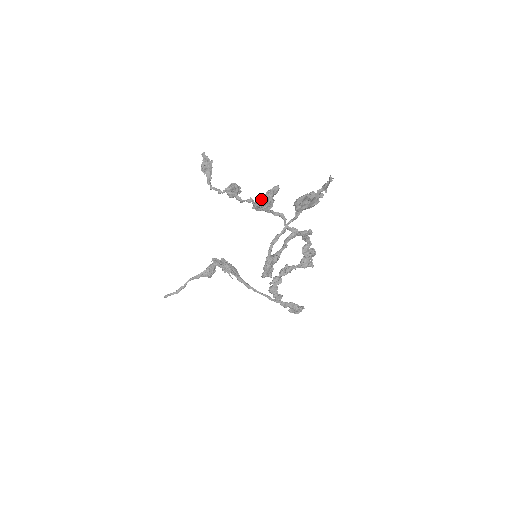
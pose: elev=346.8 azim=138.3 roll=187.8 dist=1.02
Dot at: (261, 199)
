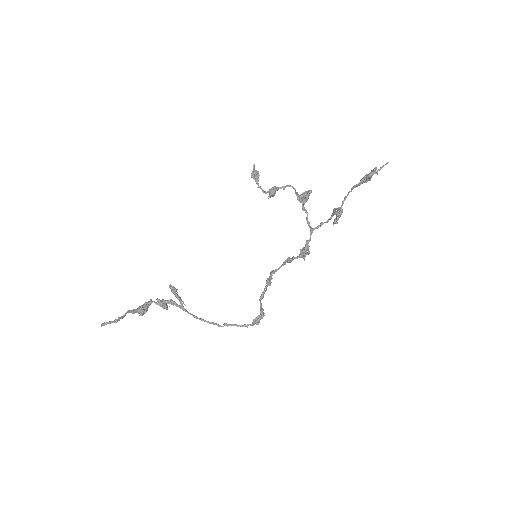
Dot at: occluded
